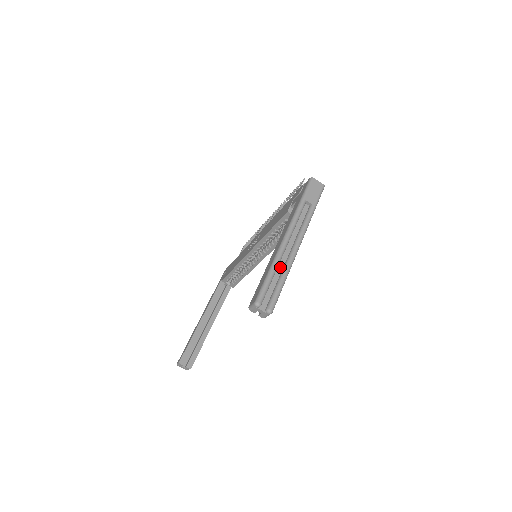
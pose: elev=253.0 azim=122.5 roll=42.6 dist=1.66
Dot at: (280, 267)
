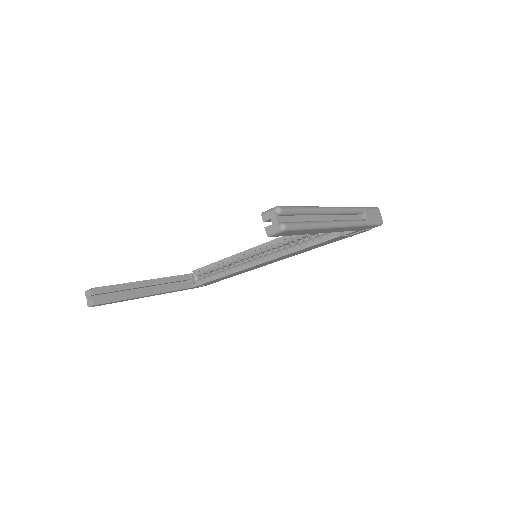
Dot at: (314, 218)
